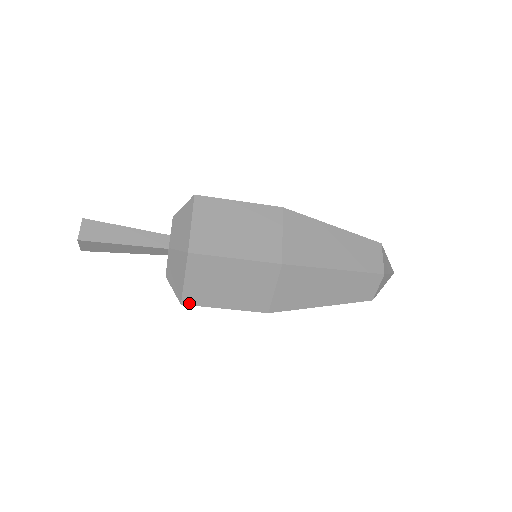
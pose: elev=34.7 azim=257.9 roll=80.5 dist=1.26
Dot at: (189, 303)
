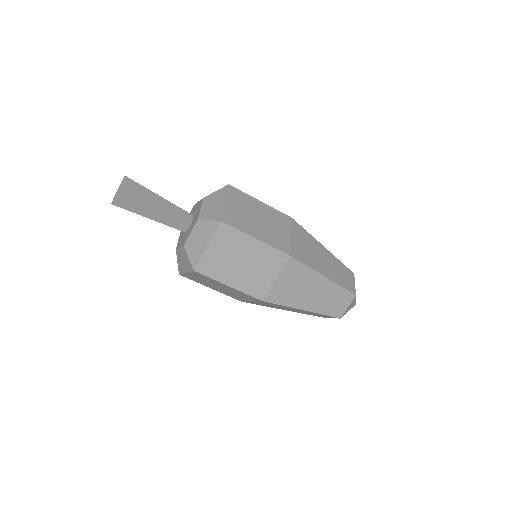
Dot at: (201, 271)
